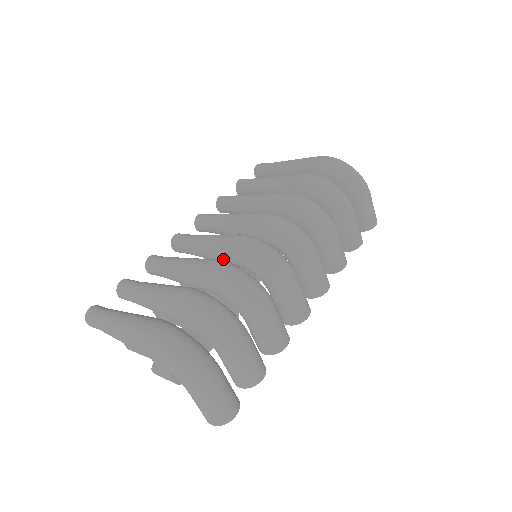
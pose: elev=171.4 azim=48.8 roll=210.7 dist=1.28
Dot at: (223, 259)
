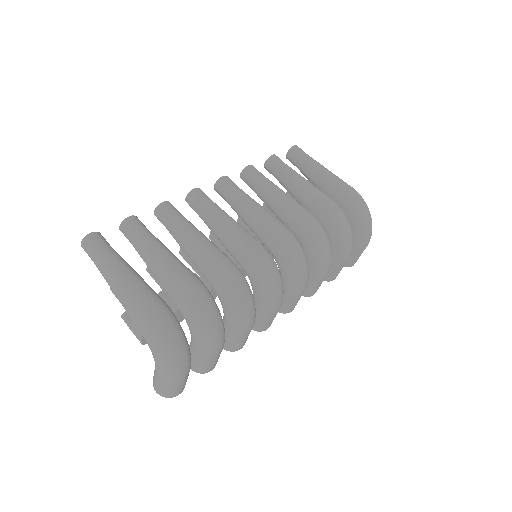
Dot at: (232, 253)
